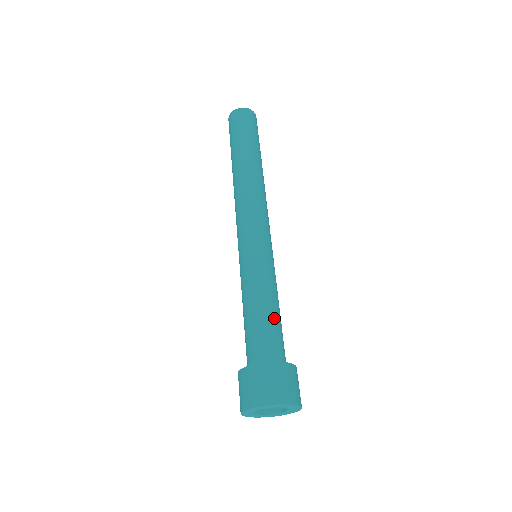
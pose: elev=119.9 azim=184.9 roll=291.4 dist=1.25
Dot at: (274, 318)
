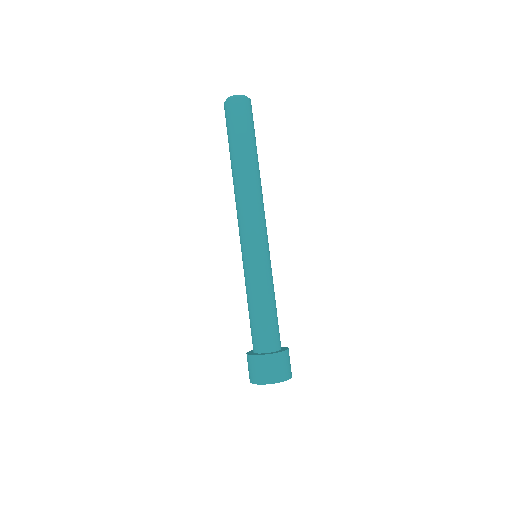
Dot at: (271, 316)
